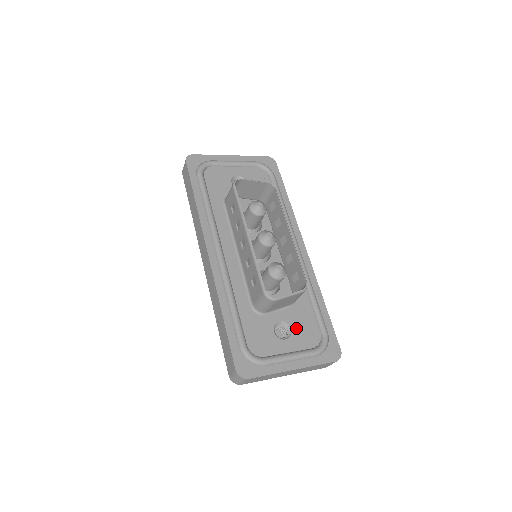
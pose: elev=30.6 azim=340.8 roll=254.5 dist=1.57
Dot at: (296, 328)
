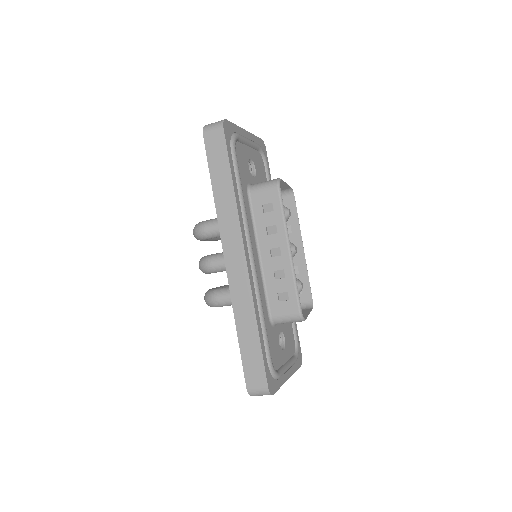
Dot at: (286, 337)
